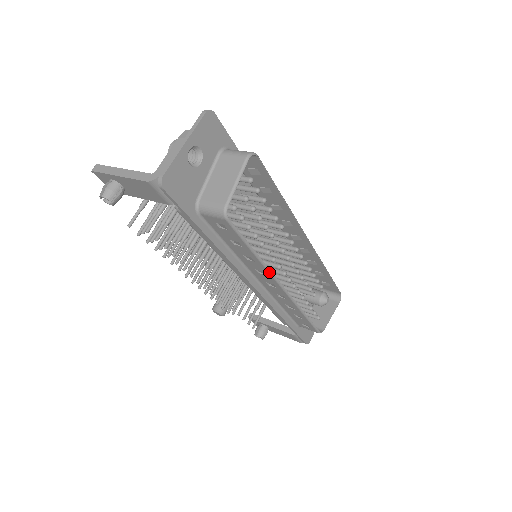
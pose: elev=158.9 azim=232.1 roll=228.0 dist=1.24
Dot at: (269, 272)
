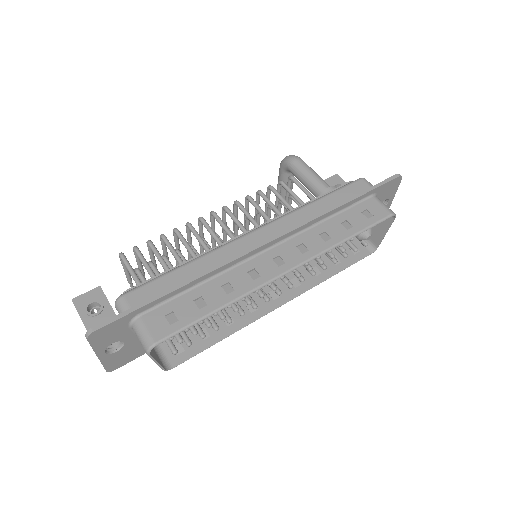
Dot at: (253, 321)
